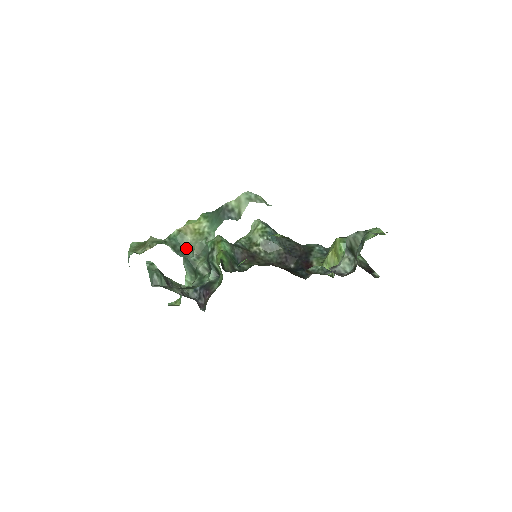
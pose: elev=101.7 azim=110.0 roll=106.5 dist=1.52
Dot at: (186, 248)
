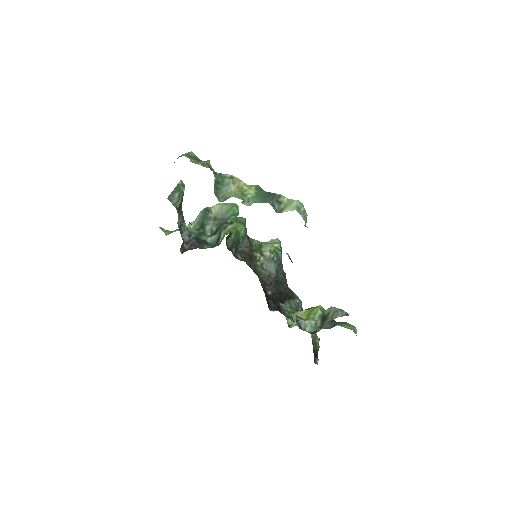
Dot at: (224, 192)
